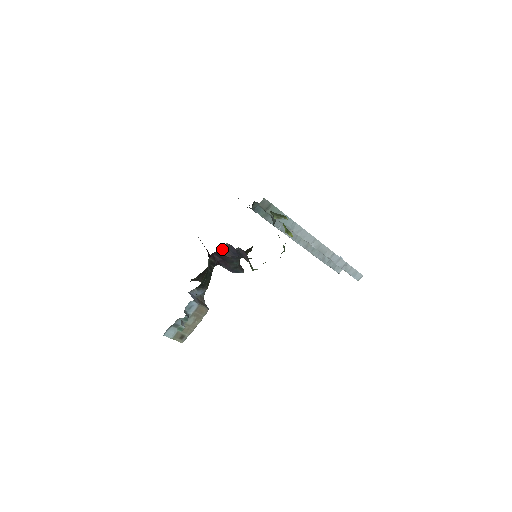
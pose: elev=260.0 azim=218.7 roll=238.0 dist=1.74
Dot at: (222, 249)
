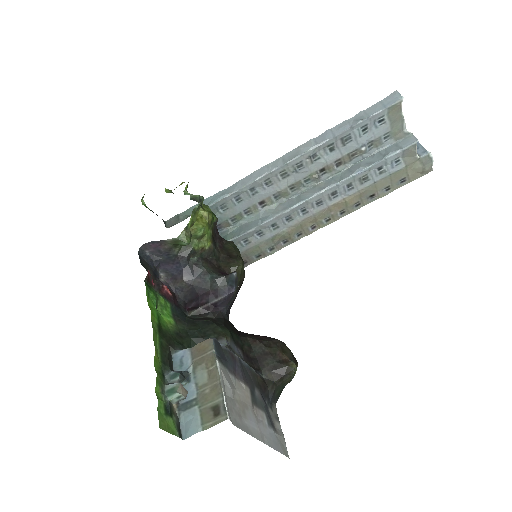
Dot at: (171, 286)
